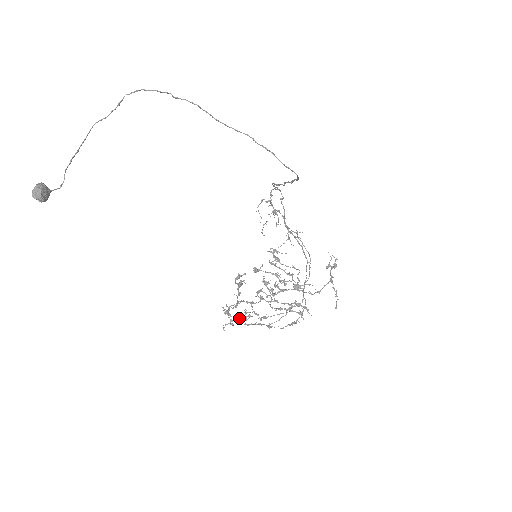
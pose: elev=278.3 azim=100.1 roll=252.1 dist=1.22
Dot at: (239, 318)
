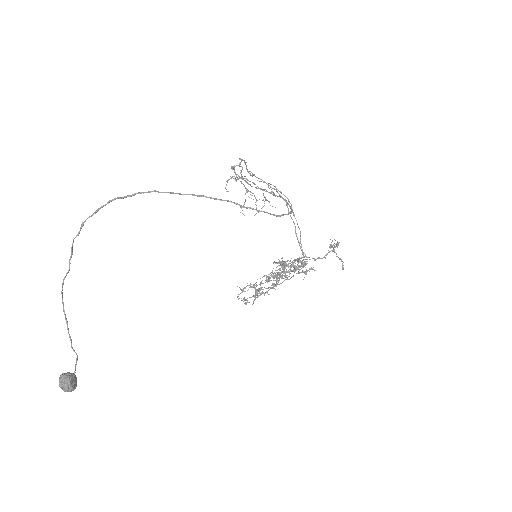
Dot at: occluded
